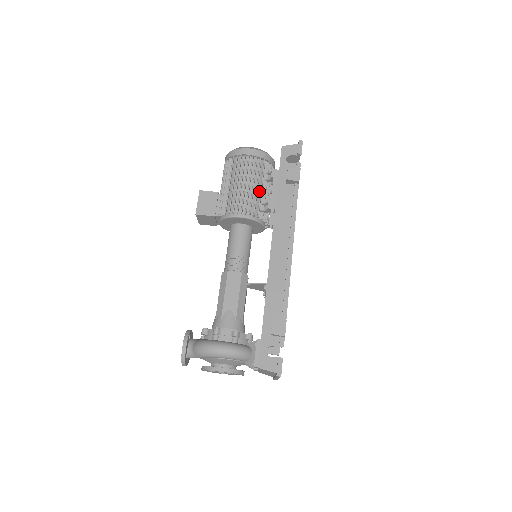
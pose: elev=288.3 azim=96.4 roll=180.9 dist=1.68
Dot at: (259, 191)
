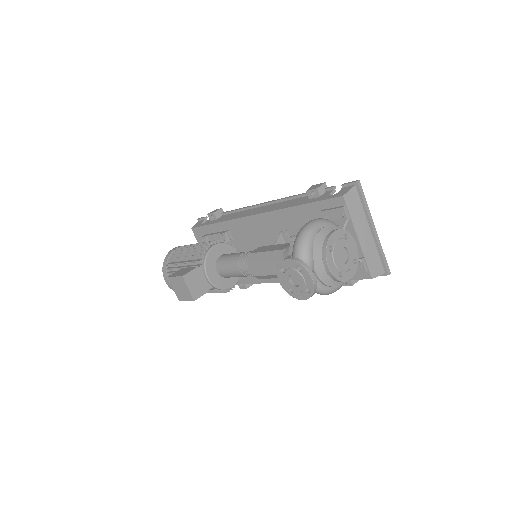
Dot at: occluded
